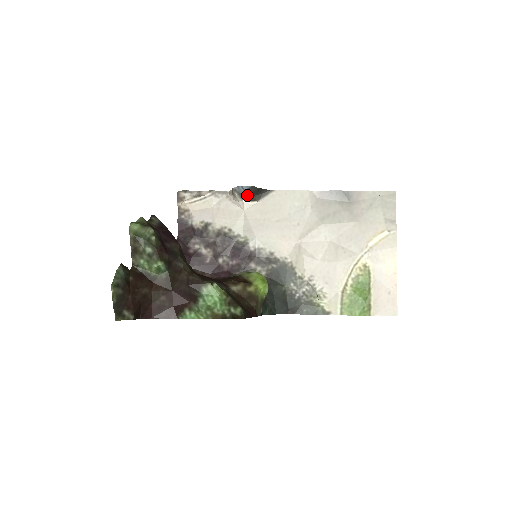
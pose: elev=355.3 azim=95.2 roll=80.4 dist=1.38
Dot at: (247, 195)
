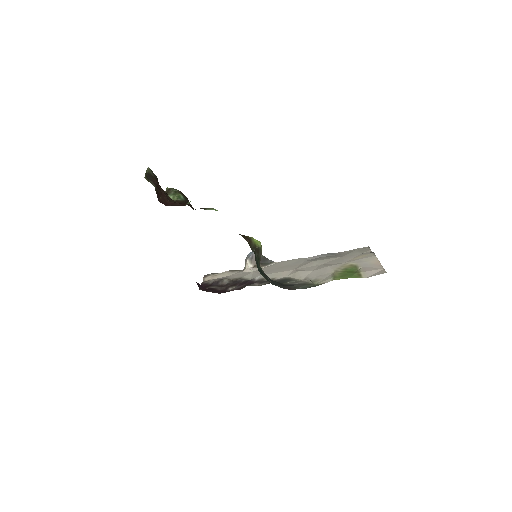
Dot at: occluded
